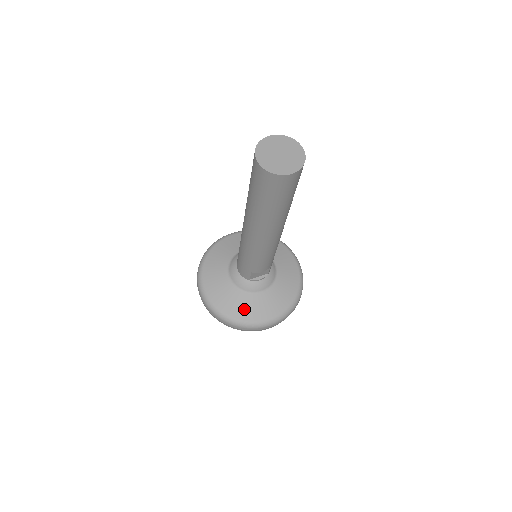
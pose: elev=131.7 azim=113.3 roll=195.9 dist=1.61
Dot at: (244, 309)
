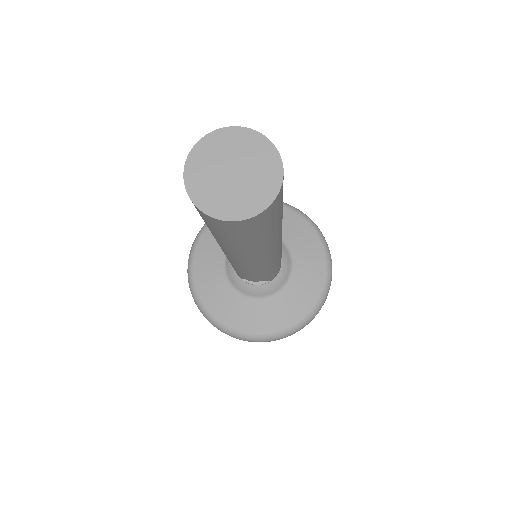
Dot at: (226, 309)
